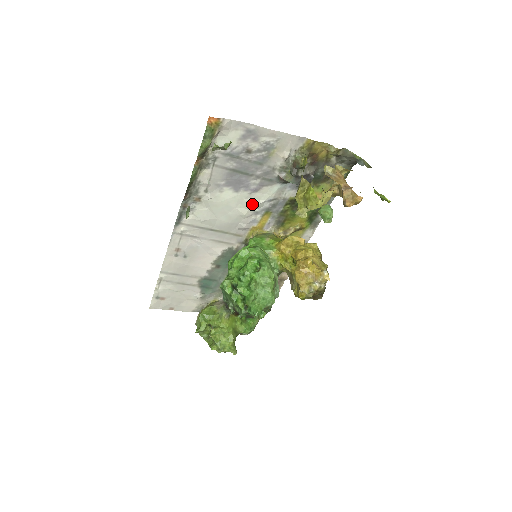
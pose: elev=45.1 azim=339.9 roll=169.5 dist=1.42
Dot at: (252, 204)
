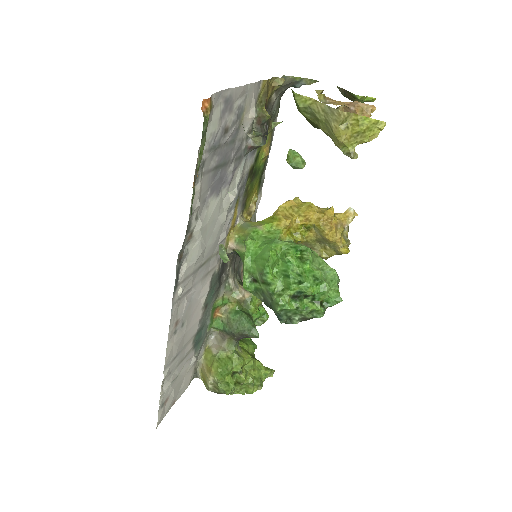
Dot at: (230, 200)
